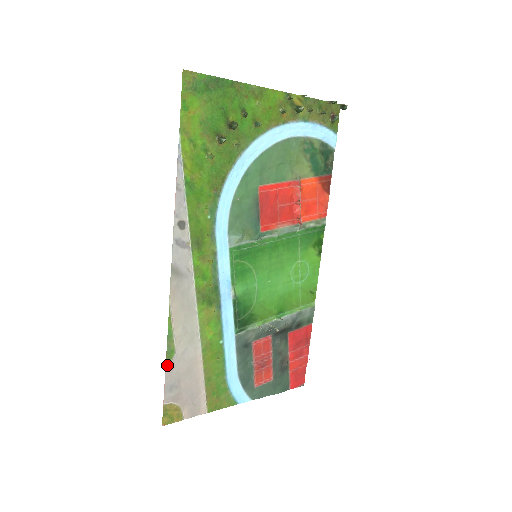
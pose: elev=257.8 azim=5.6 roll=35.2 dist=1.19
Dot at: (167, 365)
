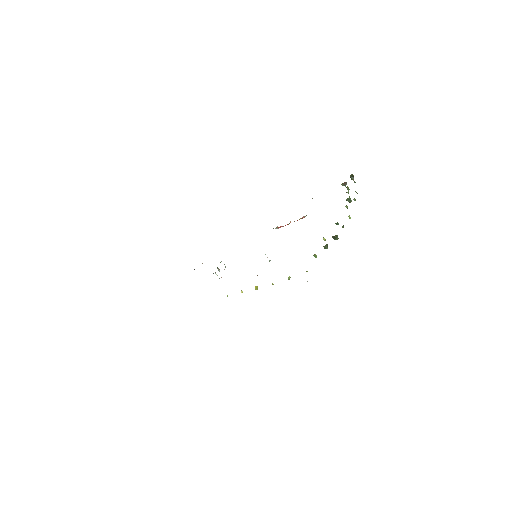
Dot at: occluded
